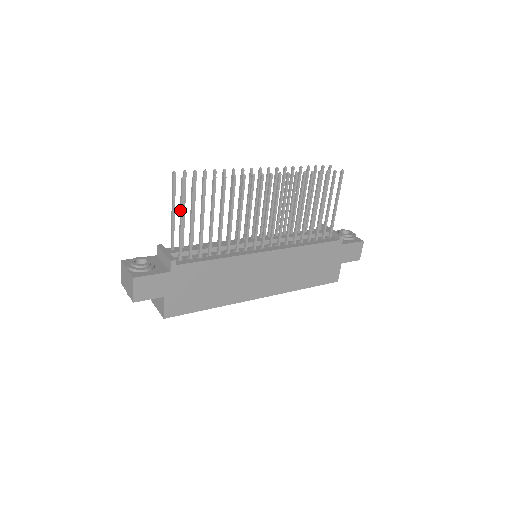
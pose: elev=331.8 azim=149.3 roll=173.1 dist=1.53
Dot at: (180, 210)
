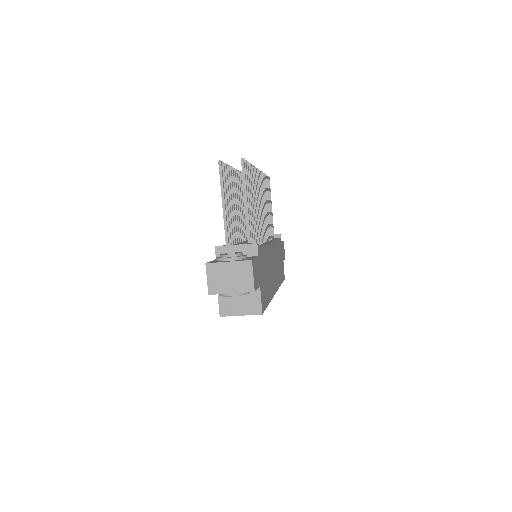
Dot at: (245, 192)
